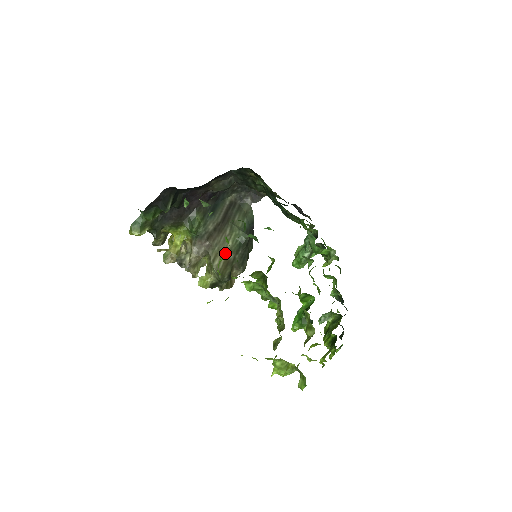
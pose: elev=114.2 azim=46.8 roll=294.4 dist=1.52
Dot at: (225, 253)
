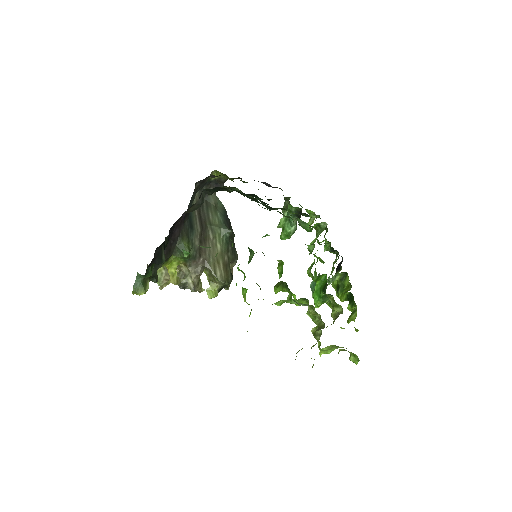
Dot at: (220, 259)
